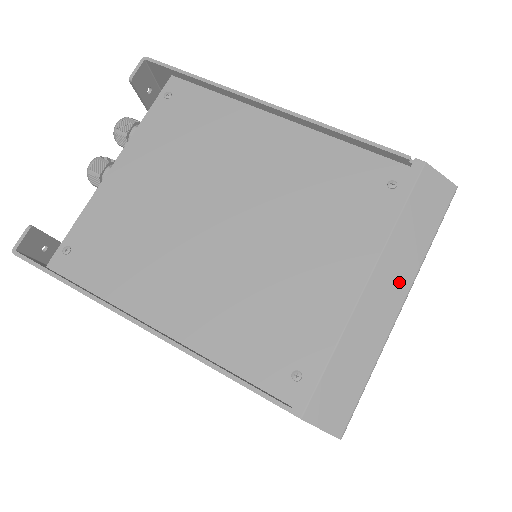
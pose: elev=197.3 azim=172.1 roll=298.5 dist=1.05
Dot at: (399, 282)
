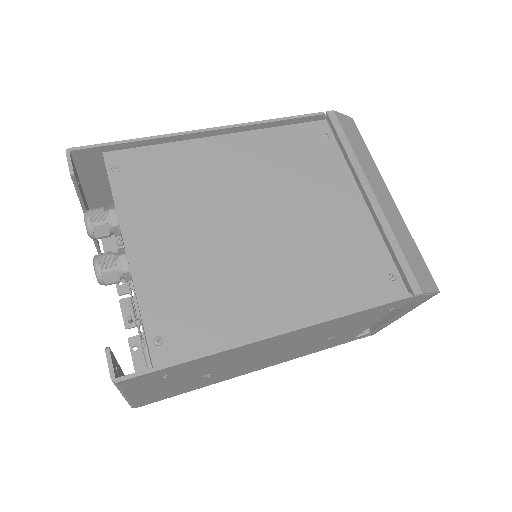
Dot at: (381, 186)
